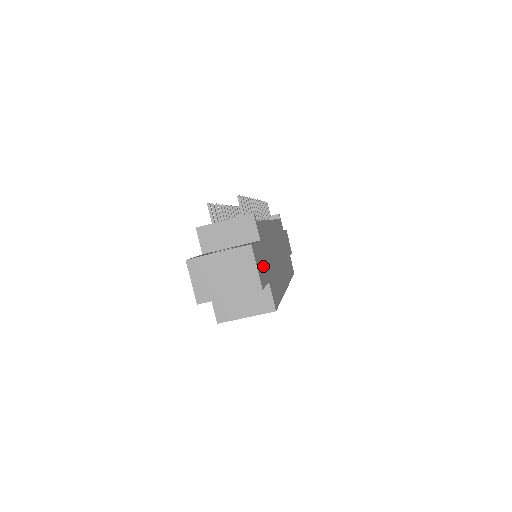
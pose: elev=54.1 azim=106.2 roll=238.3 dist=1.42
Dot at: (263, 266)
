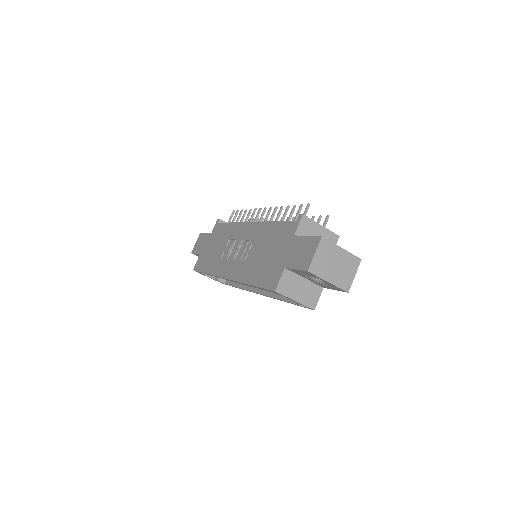
Dot at: occluded
